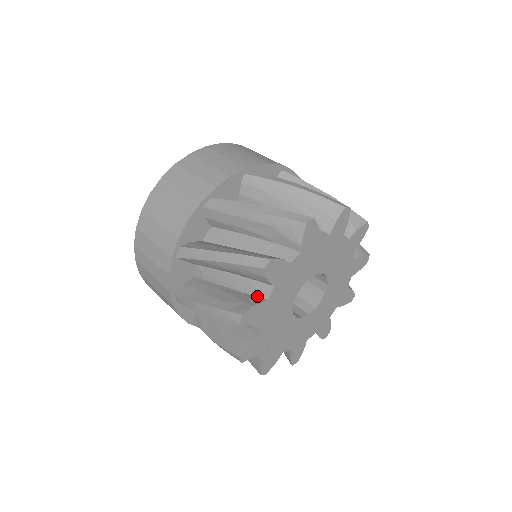
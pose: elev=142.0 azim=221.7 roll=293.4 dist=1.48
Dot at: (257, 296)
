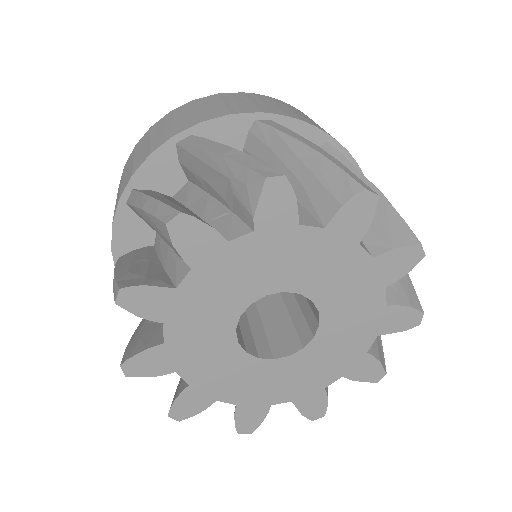
Dot at: (172, 280)
